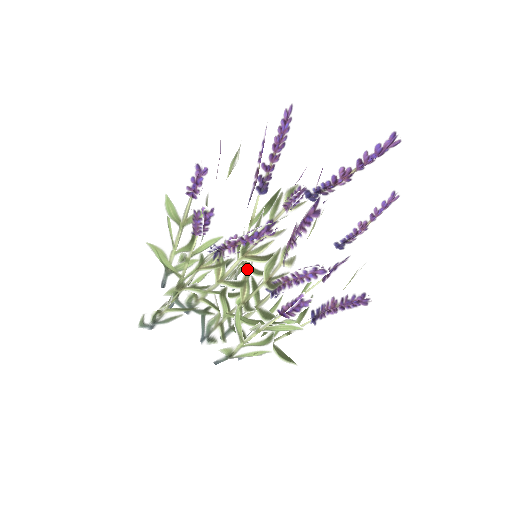
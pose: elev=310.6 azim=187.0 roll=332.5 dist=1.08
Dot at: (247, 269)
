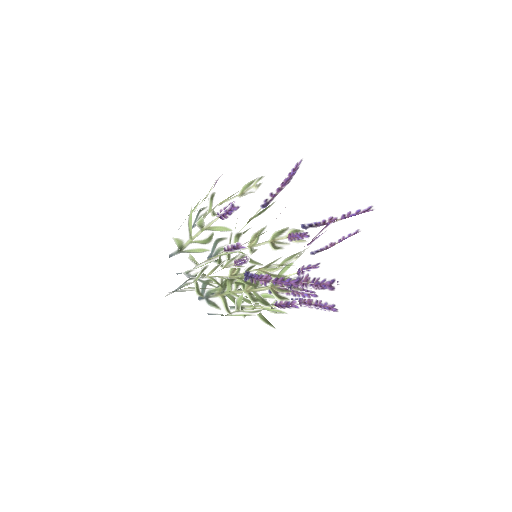
Dot at: occluded
